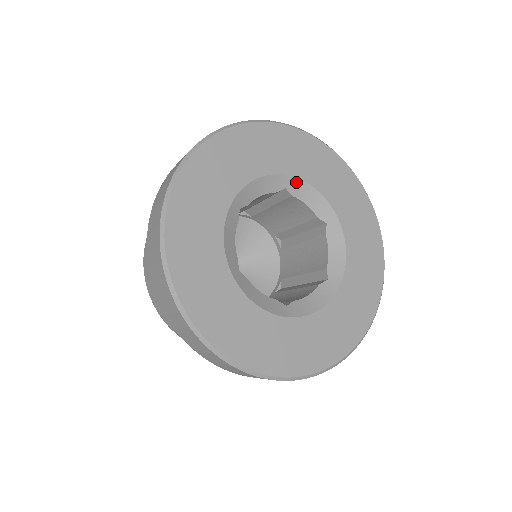
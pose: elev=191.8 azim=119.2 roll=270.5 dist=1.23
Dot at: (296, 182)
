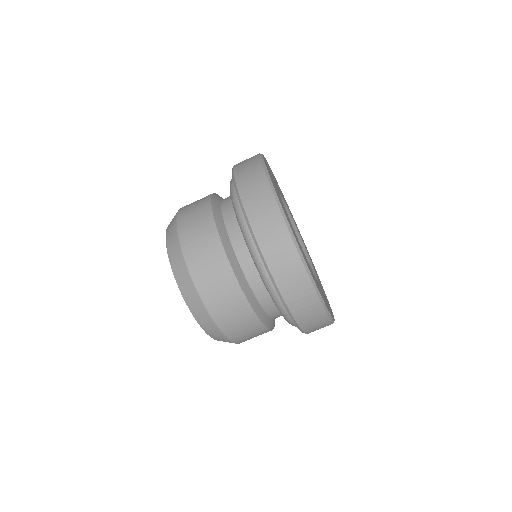
Dot at: (286, 209)
